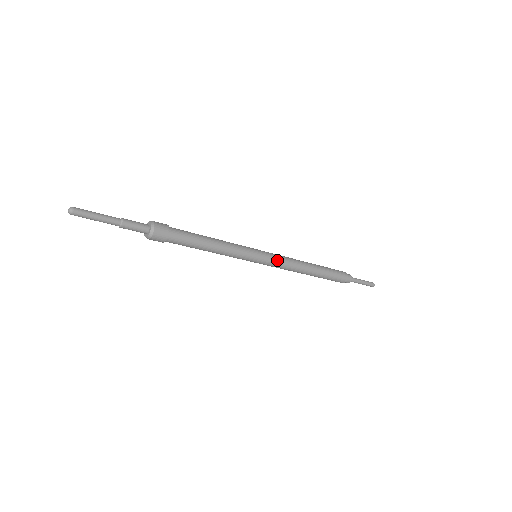
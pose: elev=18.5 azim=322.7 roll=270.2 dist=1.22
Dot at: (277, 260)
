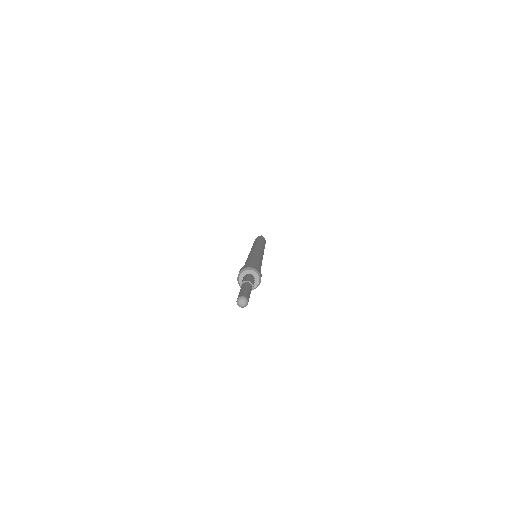
Dot at: (263, 254)
